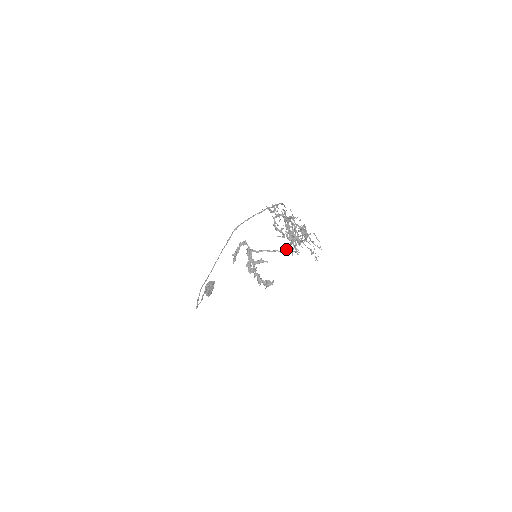
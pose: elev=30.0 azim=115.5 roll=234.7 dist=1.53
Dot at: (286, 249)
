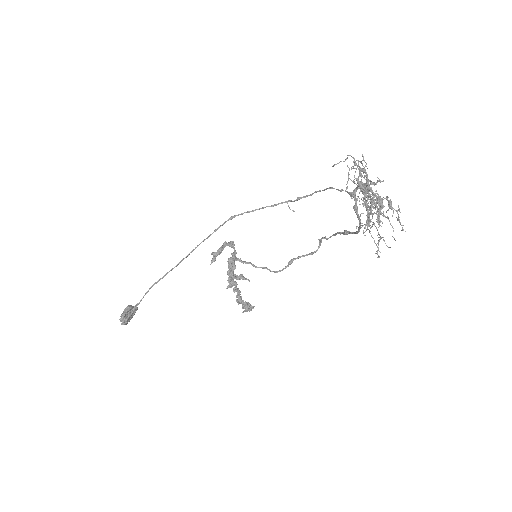
Dot at: occluded
